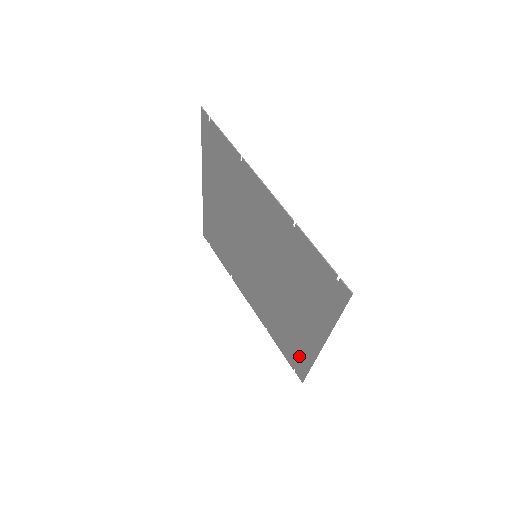
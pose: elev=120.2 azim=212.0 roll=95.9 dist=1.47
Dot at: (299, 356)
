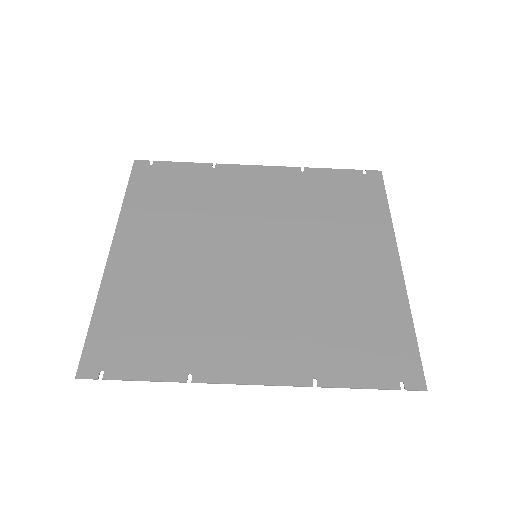
Dot at: (367, 204)
